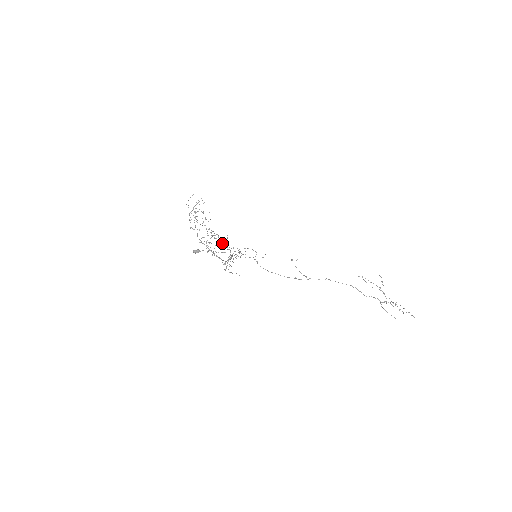
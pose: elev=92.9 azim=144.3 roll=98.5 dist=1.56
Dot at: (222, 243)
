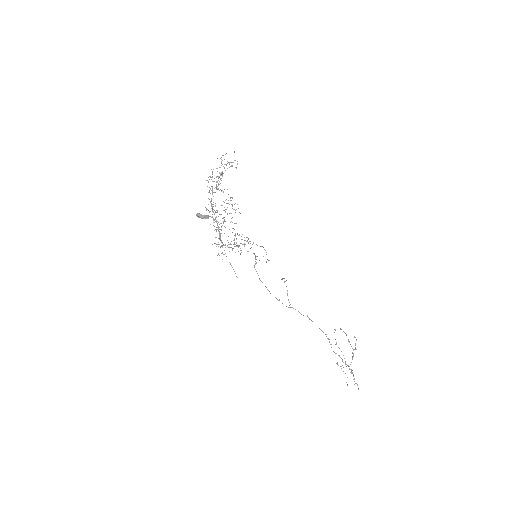
Dot at: (235, 223)
